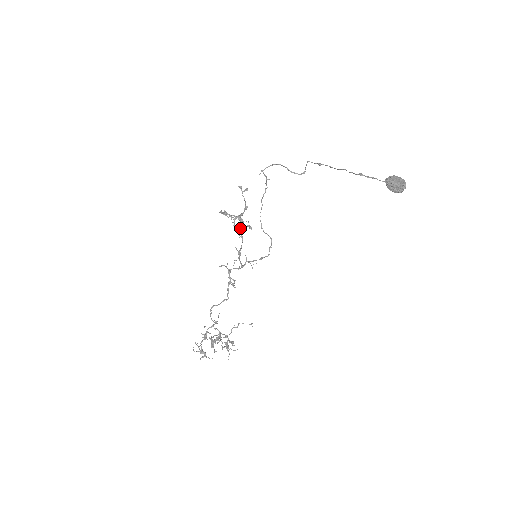
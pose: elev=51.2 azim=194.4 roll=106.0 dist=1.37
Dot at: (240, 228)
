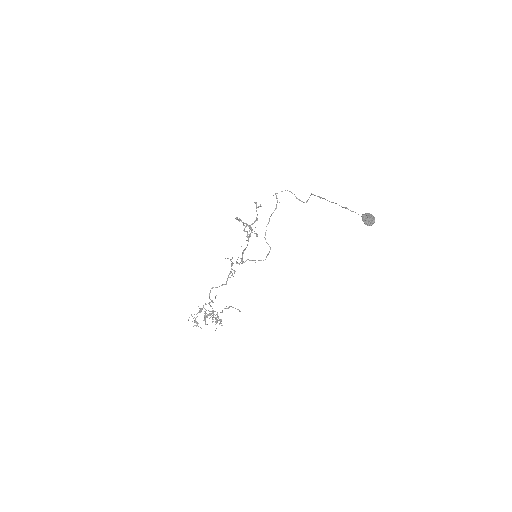
Dot at: occluded
